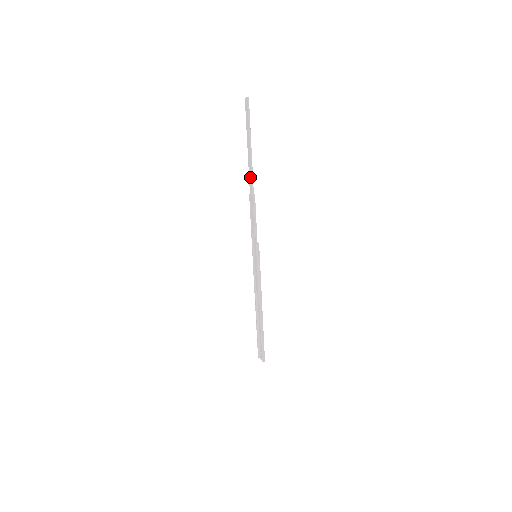
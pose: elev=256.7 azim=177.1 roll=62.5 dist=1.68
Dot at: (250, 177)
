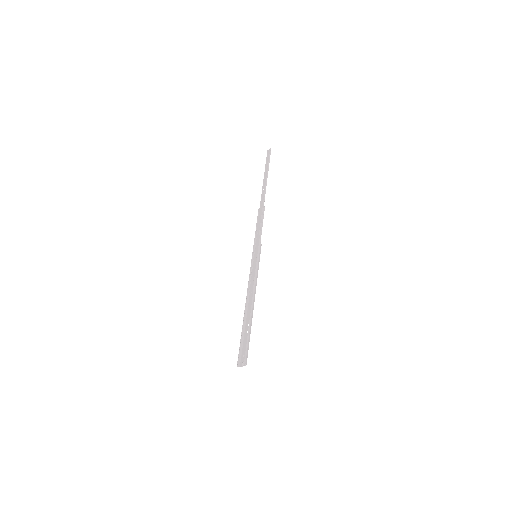
Dot at: (262, 196)
